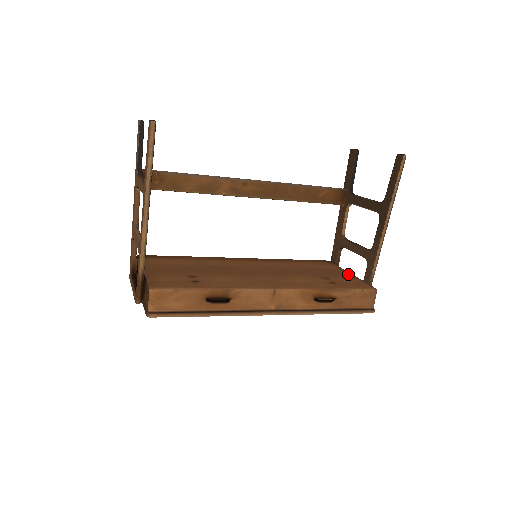
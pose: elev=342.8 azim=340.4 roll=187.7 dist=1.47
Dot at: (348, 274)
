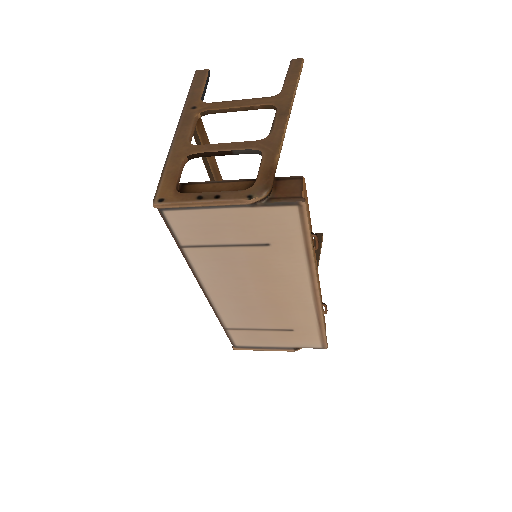
Dot at: occluded
